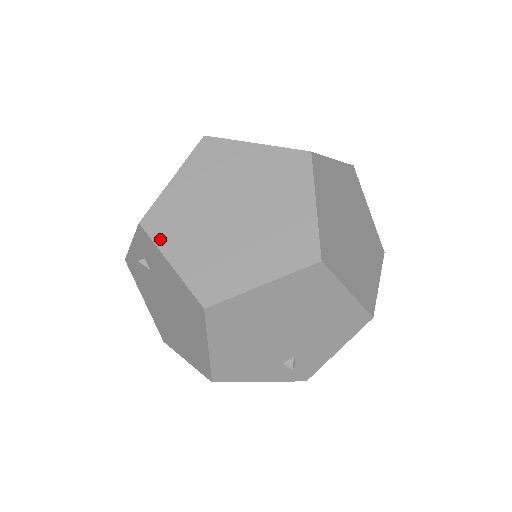
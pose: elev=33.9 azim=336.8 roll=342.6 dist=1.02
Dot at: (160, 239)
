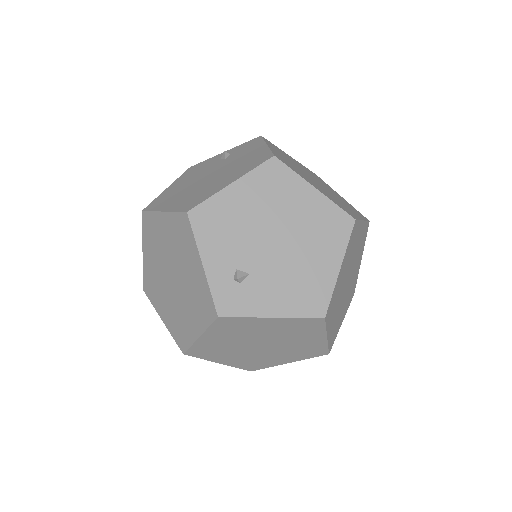
Dot at: (269, 143)
